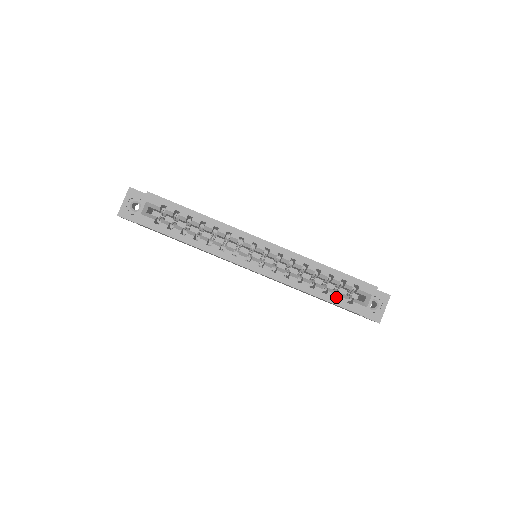
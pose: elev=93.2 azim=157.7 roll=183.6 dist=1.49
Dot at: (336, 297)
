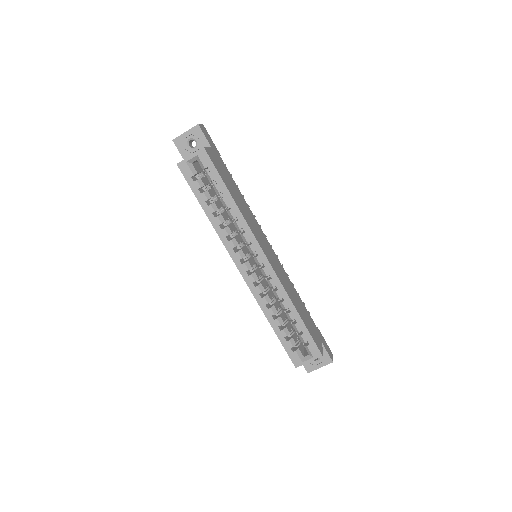
Dot at: occluded
